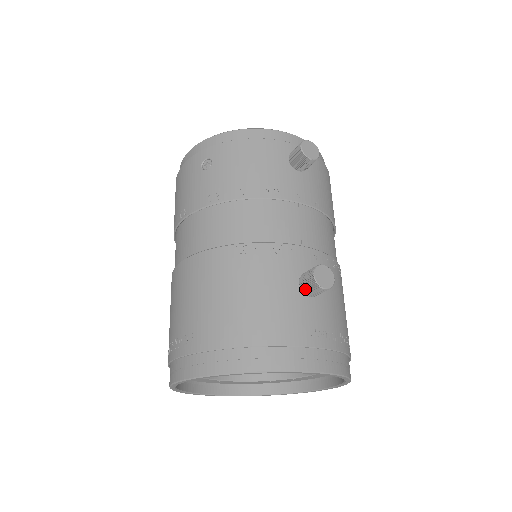
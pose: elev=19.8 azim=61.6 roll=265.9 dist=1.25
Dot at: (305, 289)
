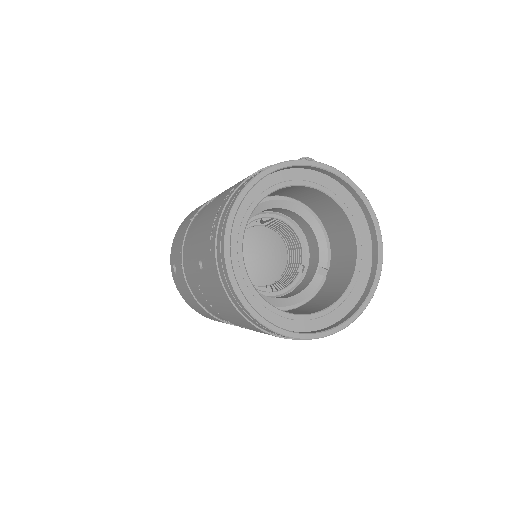
Dot at: occluded
